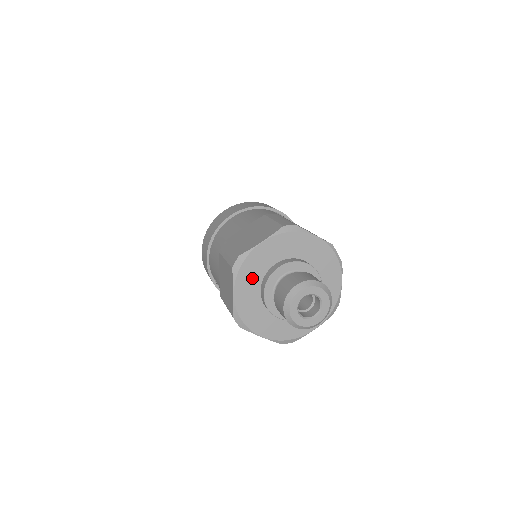
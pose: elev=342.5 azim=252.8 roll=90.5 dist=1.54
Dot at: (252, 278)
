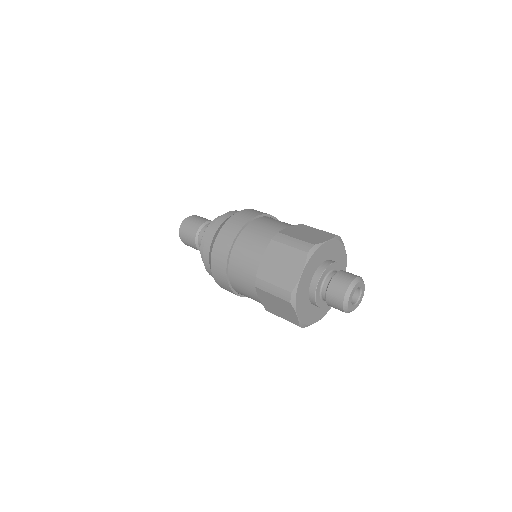
Dot at: (313, 265)
